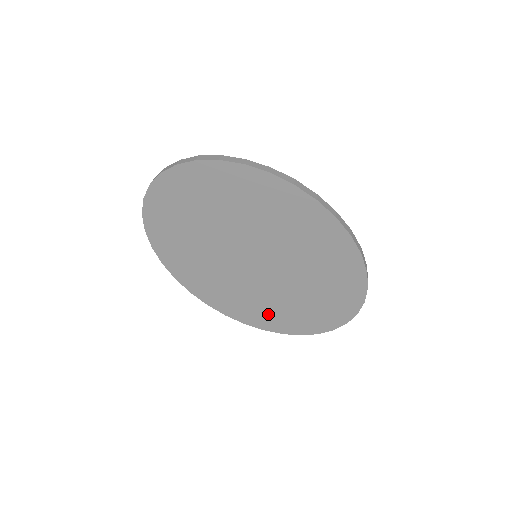
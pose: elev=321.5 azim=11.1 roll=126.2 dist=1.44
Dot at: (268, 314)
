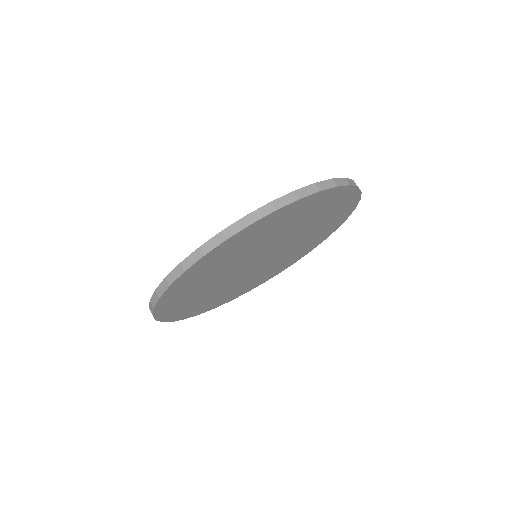
Dot at: (313, 241)
